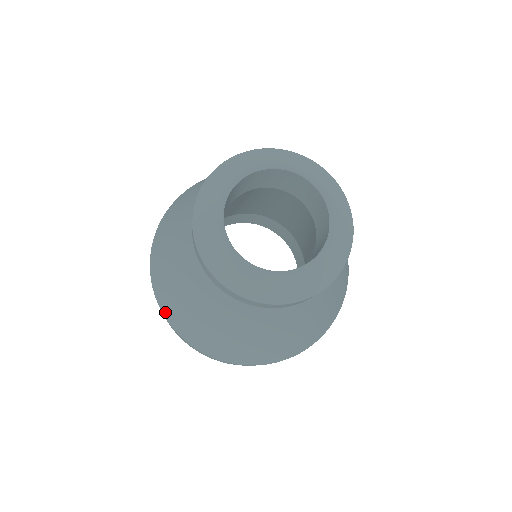
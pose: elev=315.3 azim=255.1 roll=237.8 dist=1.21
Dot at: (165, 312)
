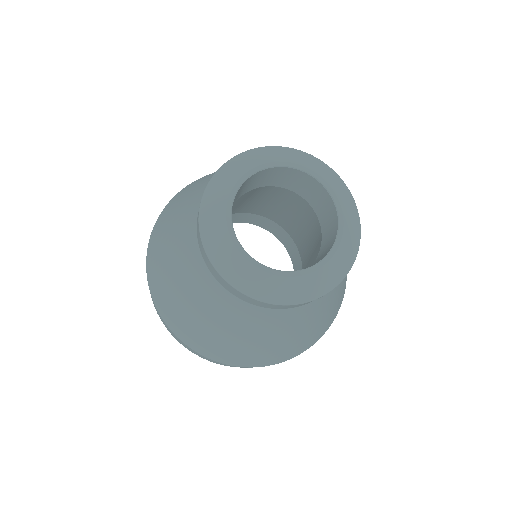
Dot at: (158, 304)
